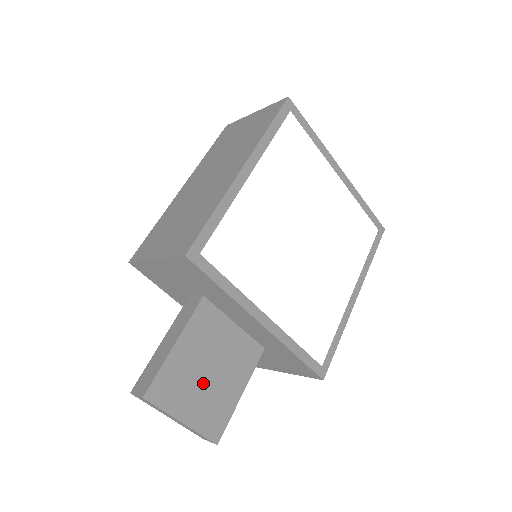
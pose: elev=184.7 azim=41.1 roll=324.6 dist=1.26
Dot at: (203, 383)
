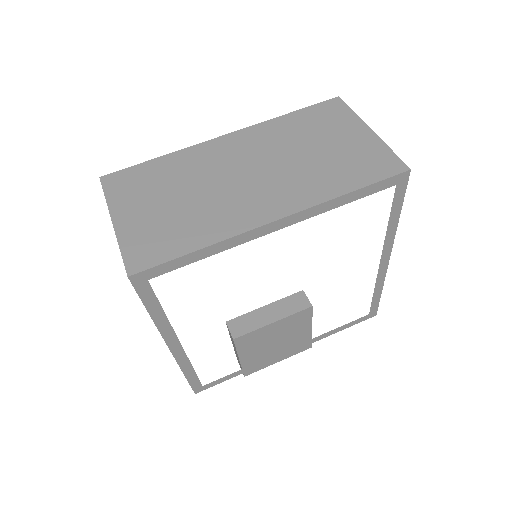
Dot at: (276, 349)
